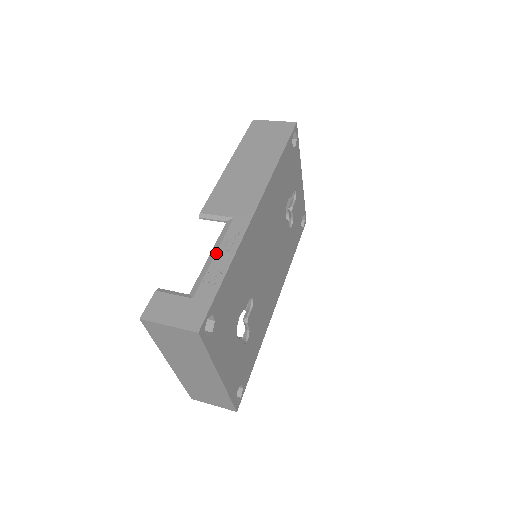
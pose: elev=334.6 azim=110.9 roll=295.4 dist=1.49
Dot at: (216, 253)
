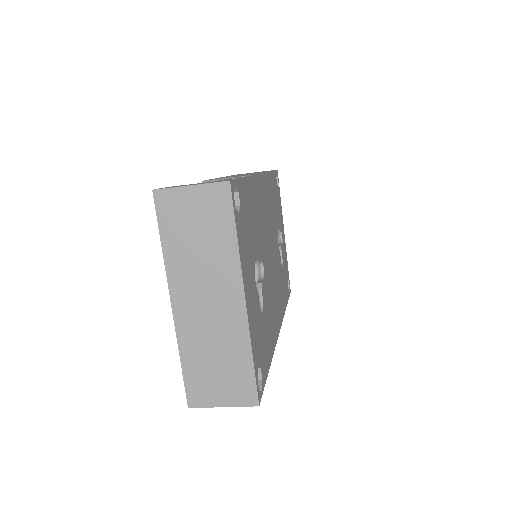
Dot at: occluded
